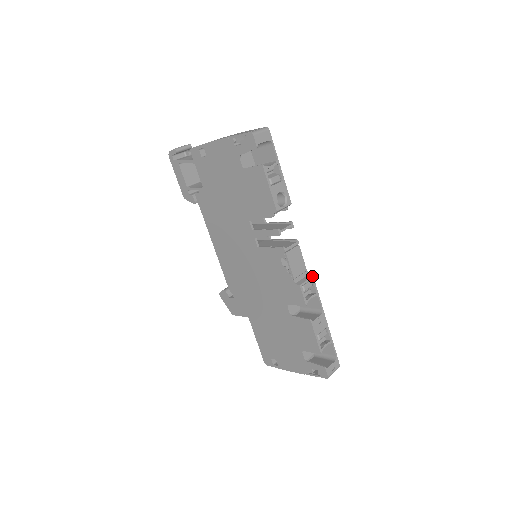
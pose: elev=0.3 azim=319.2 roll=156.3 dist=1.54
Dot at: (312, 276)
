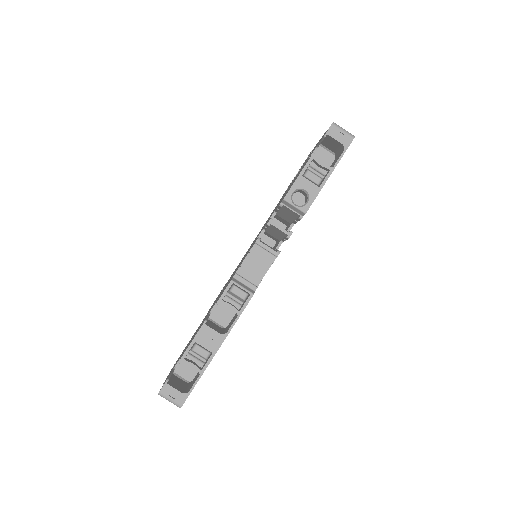
Dot at: (253, 293)
